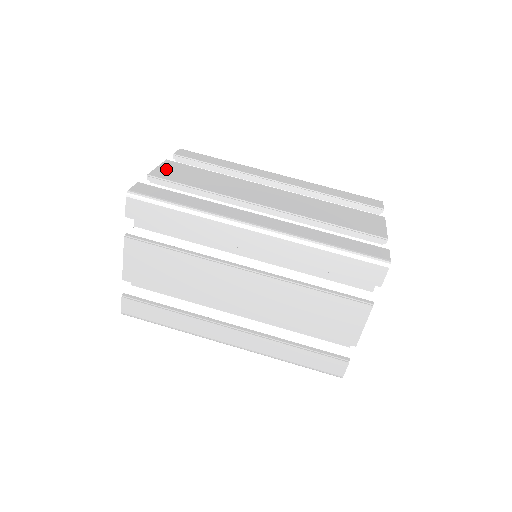
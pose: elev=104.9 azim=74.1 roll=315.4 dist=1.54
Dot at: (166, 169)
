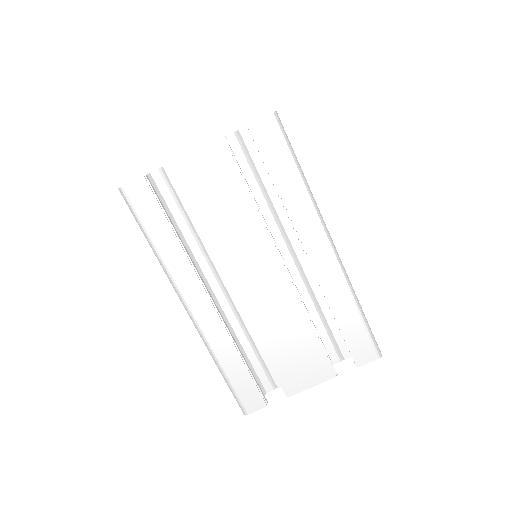
Dot at: occluded
